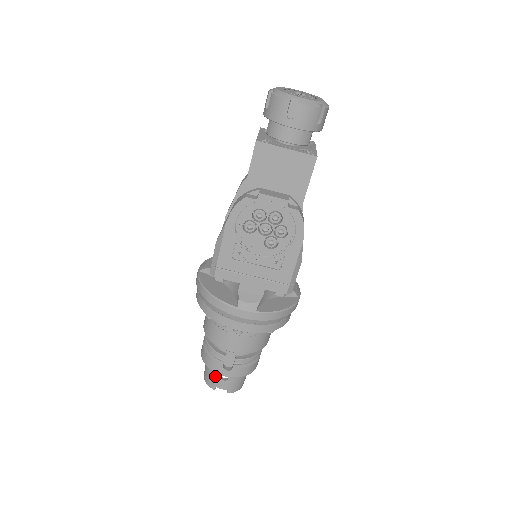
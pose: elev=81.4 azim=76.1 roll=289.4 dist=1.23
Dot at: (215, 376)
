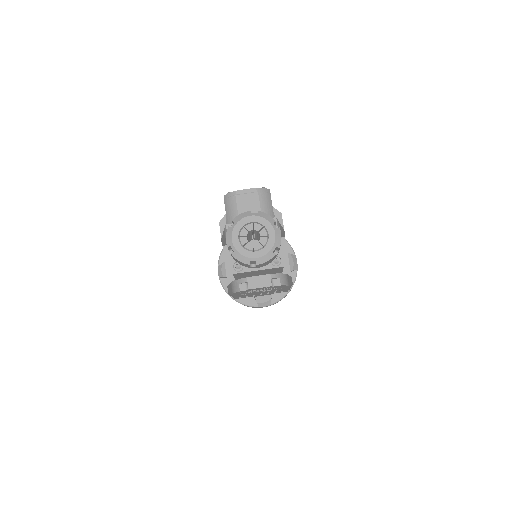
Dot at: occluded
